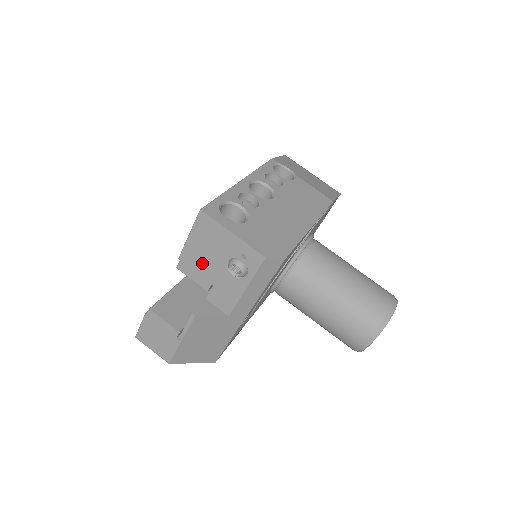
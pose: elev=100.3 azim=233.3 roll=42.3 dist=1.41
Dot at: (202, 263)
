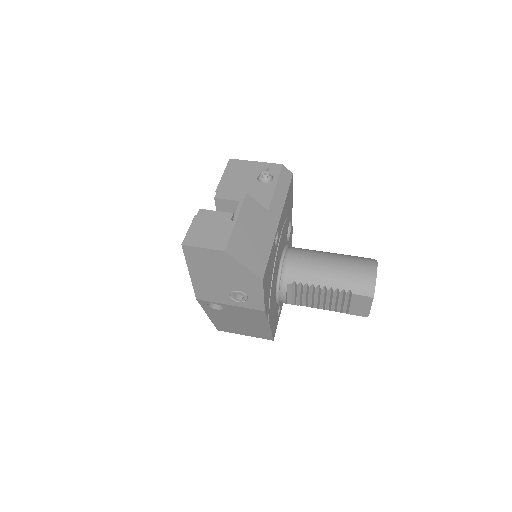
Dot at: (237, 186)
